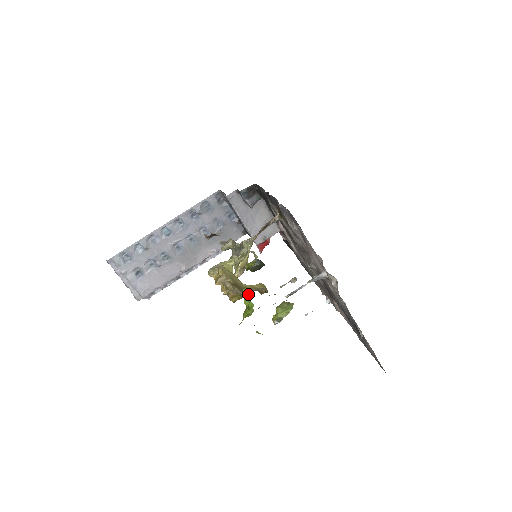
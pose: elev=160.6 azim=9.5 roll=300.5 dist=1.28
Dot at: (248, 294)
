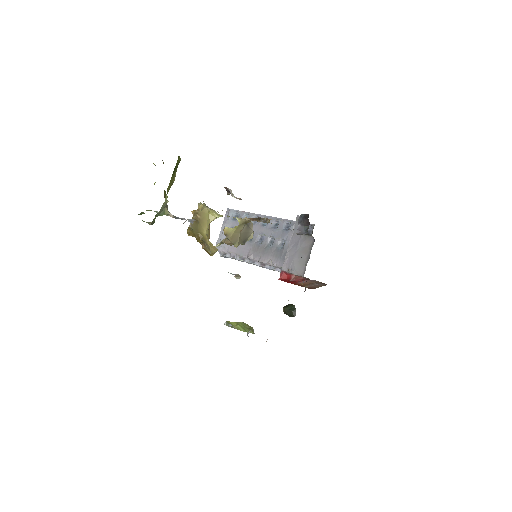
Dot at: occluded
